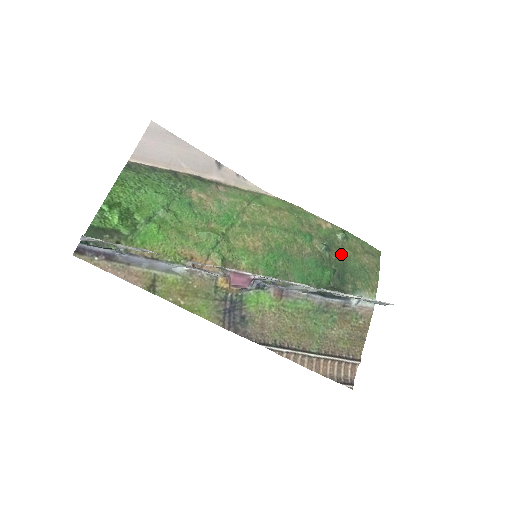
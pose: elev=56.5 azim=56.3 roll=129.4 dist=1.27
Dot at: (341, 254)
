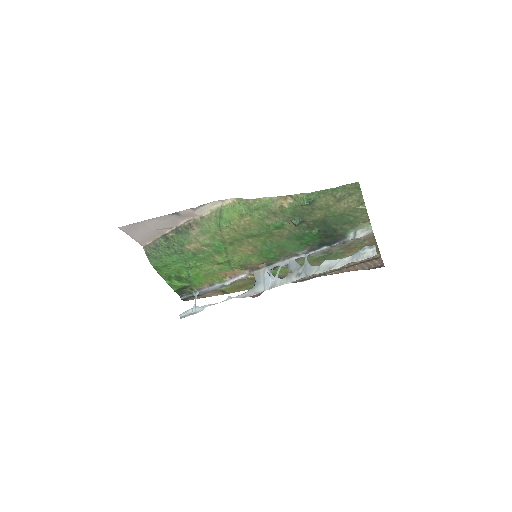
Dot at: (316, 217)
